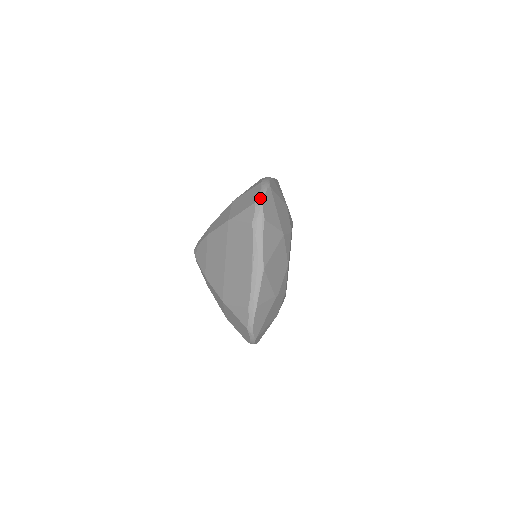
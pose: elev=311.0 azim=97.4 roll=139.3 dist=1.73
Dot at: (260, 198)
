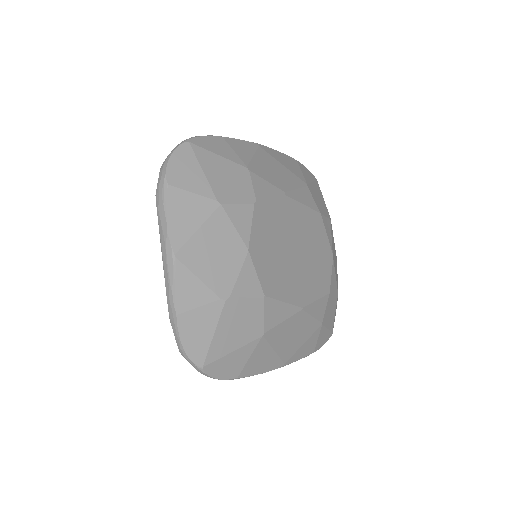
Dot at: (166, 158)
